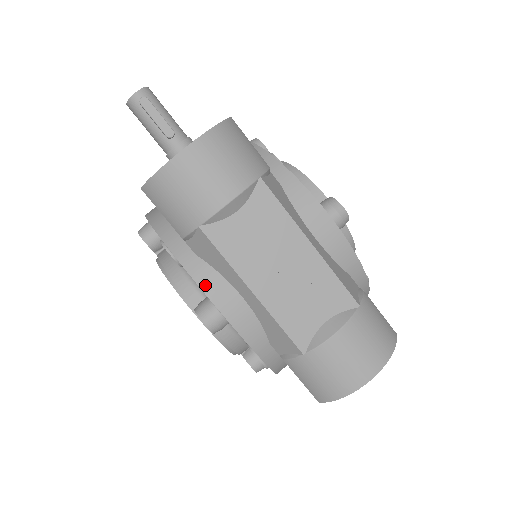
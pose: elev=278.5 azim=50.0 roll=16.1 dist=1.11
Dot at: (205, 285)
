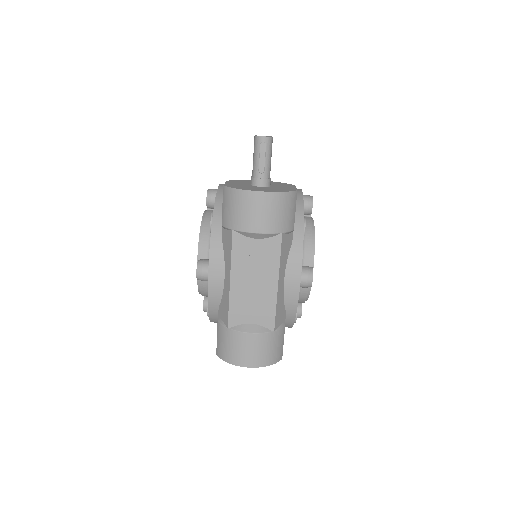
Dot at: (213, 256)
